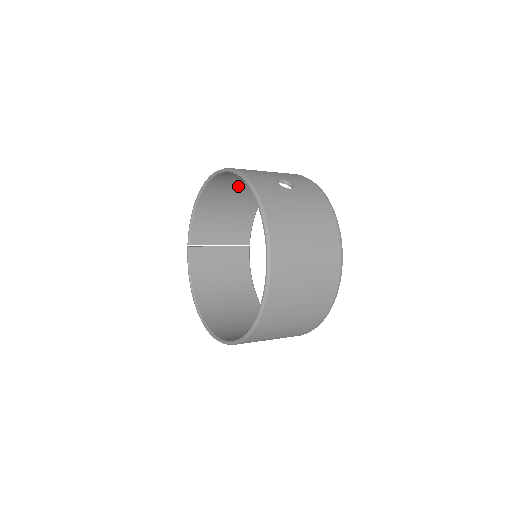
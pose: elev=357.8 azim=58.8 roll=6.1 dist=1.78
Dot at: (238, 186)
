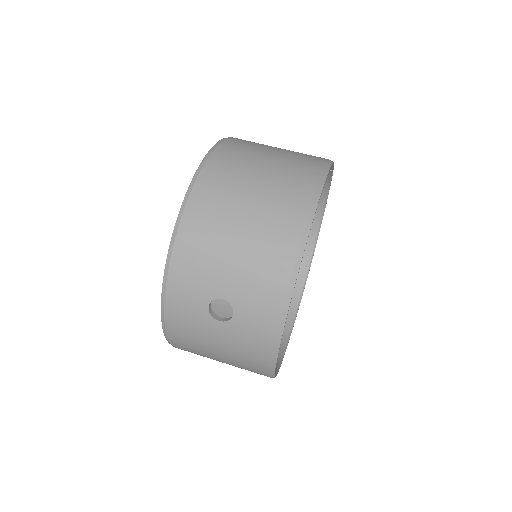
Dot at: (256, 180)
